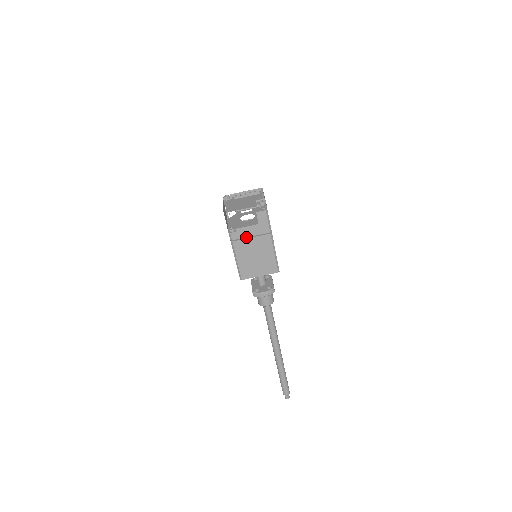
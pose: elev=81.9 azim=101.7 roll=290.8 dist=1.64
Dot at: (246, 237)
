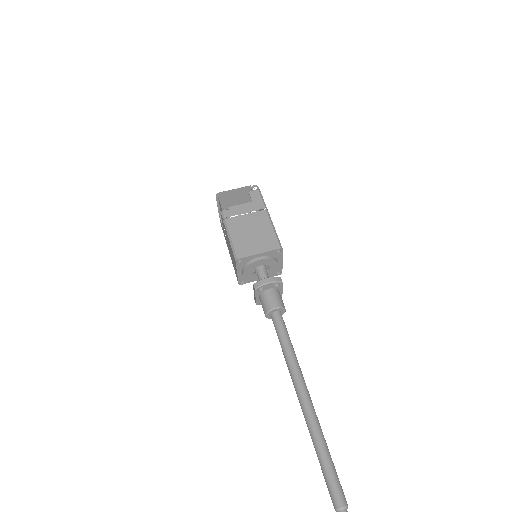
Dot at: (240, 217)
